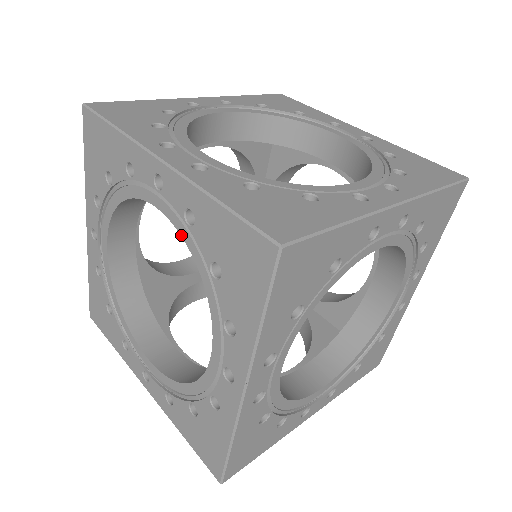
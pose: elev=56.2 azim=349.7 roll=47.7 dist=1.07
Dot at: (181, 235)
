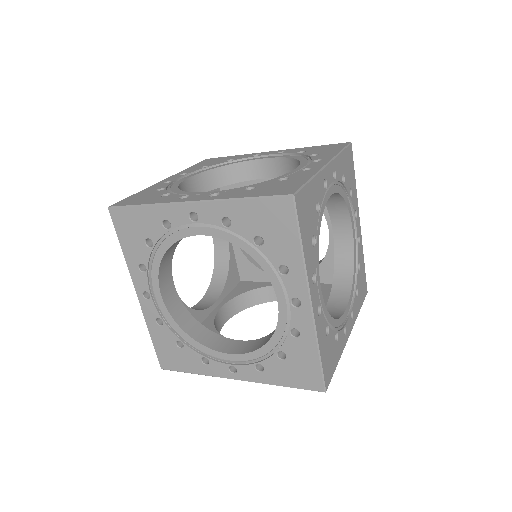
Dot at: (278, 324)
